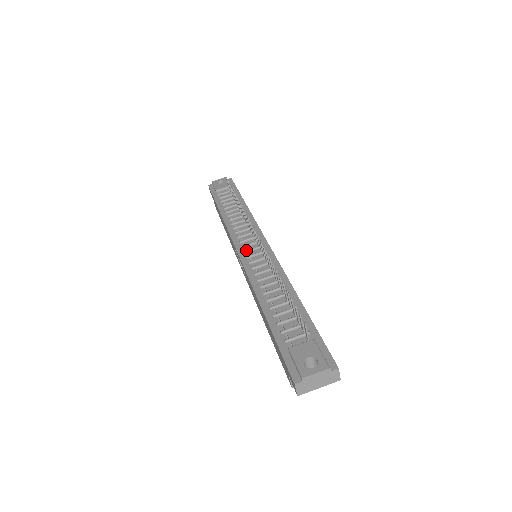
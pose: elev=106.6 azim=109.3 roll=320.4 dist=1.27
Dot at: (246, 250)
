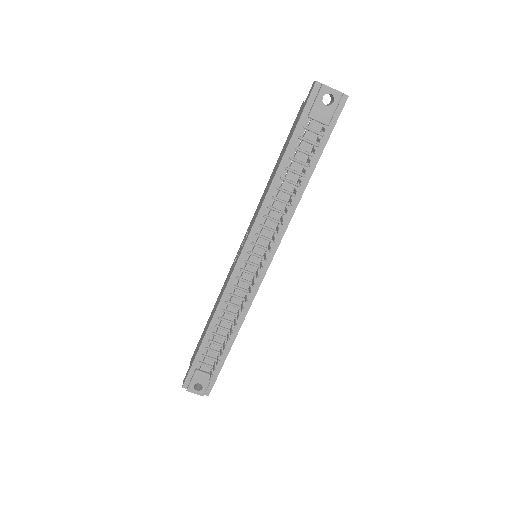
Dot at: (247, 262)
